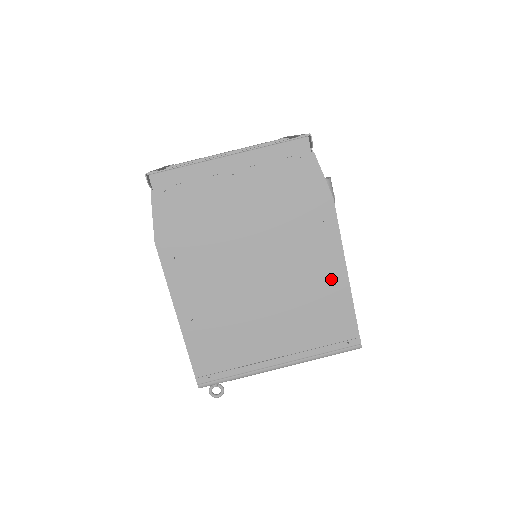
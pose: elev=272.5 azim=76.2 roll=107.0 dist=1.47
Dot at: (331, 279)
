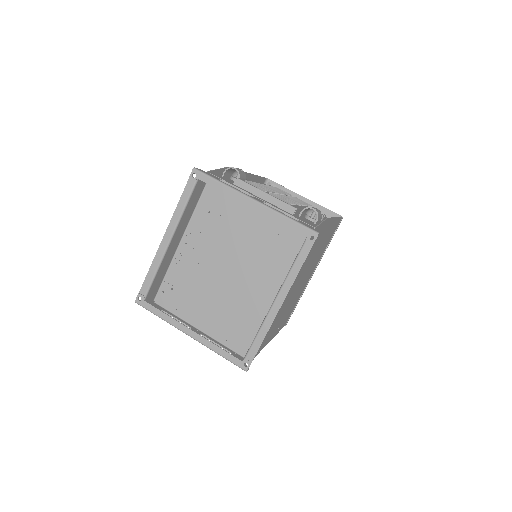
Dot at: (329, 230)
